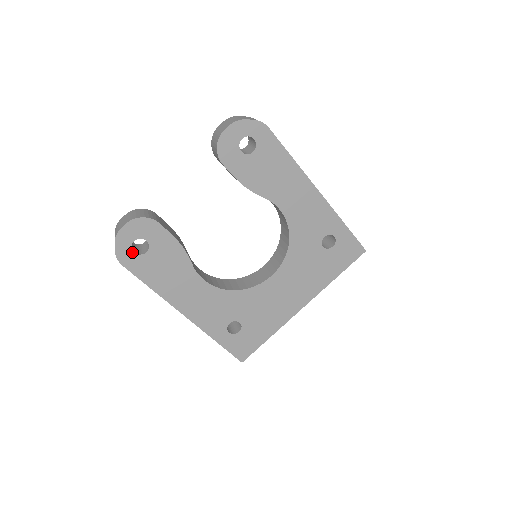
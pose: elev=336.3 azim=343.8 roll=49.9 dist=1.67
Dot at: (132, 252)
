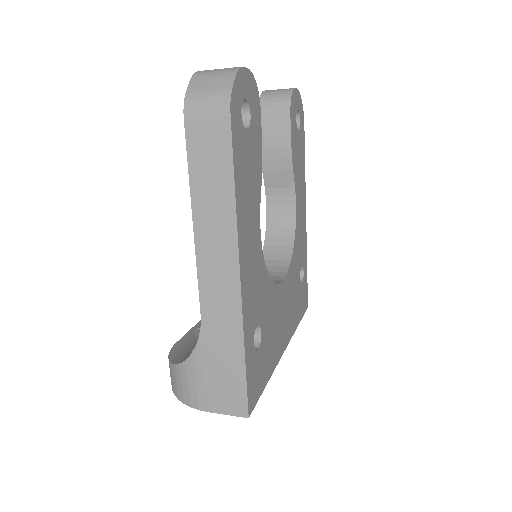
Dot at: (240, 110)
